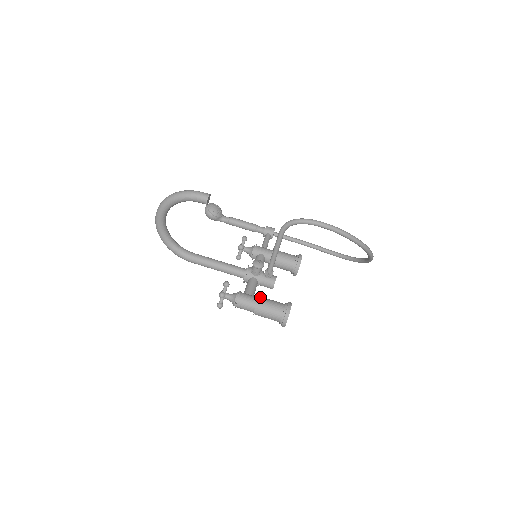
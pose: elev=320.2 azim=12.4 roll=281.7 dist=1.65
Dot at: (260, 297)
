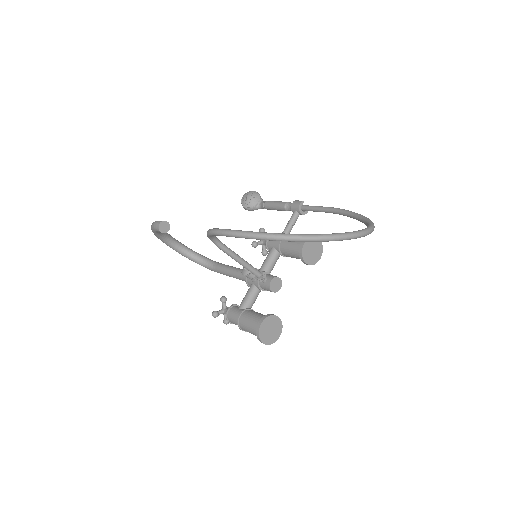
Dot at: (243, 312)
